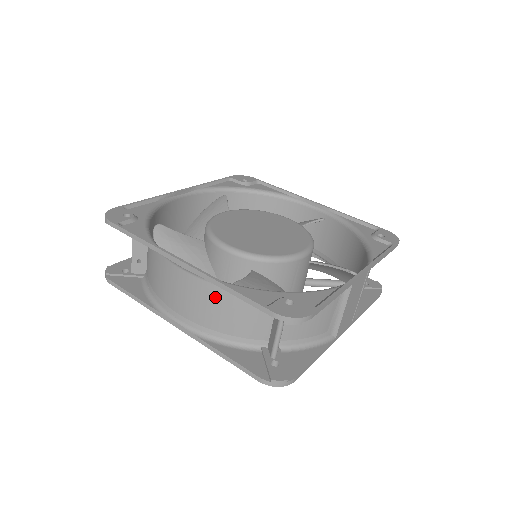
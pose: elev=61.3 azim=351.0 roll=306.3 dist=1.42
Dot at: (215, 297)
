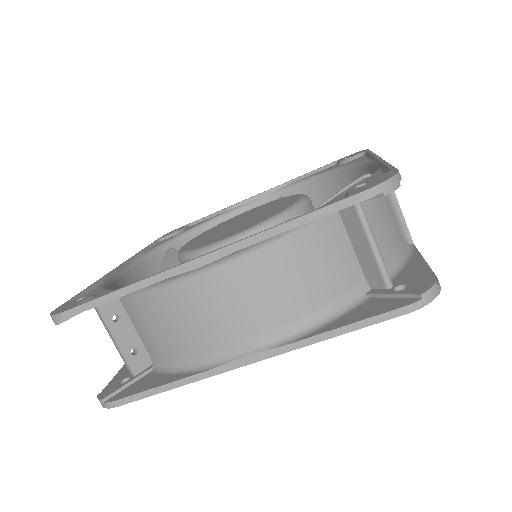
Dot at: (270, 268)
